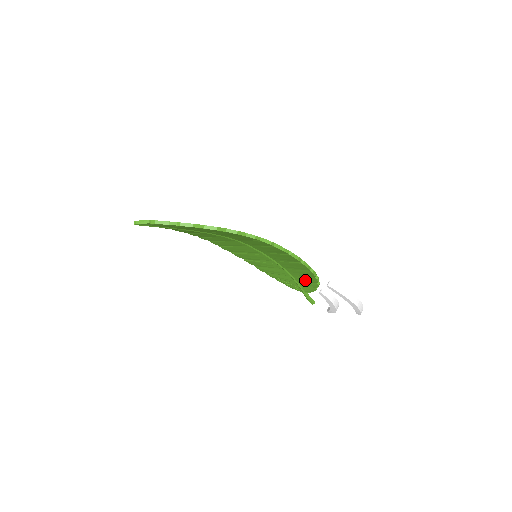
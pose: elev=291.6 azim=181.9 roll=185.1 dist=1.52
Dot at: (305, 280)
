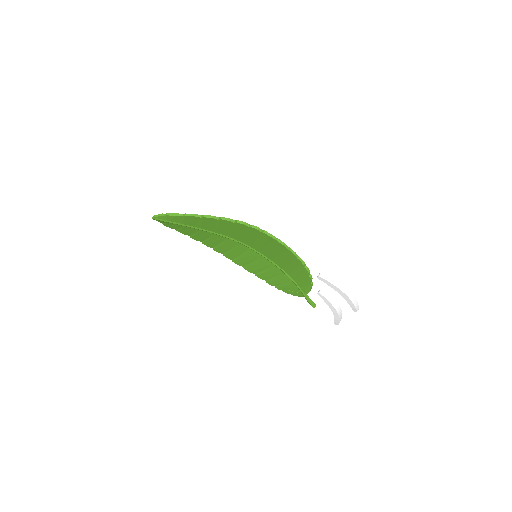
Dot at: (301, 277)
